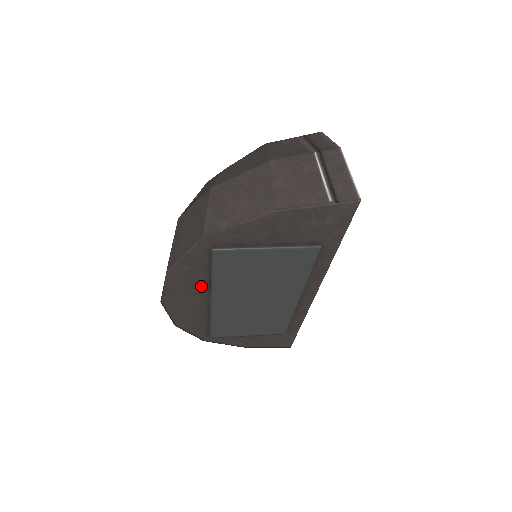
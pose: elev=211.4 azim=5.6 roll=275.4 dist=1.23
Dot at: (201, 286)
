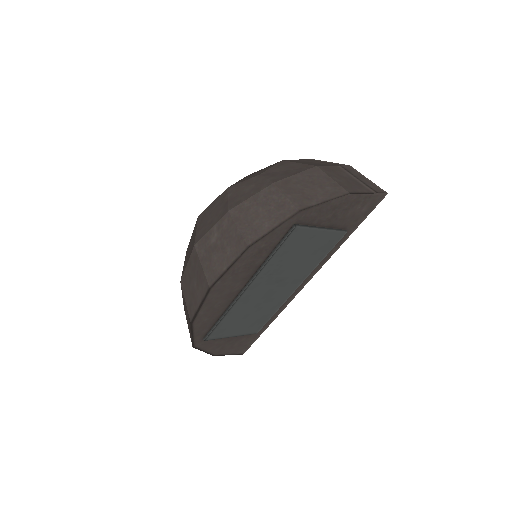
Dot at: (252, 269)
